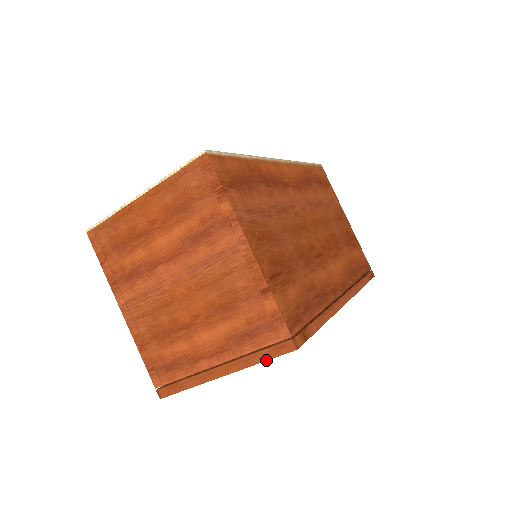
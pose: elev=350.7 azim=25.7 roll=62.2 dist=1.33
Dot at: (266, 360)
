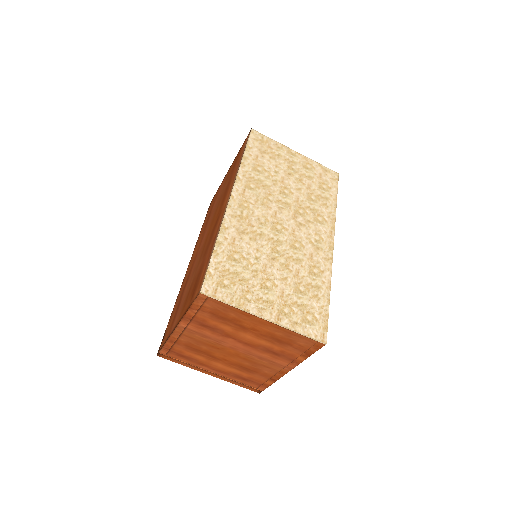
Dot at: (241, 386)
